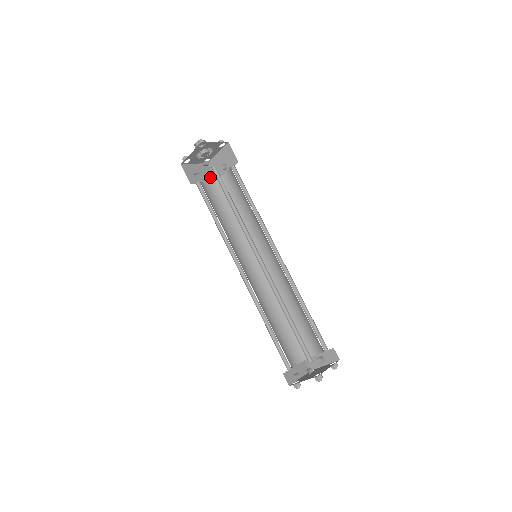
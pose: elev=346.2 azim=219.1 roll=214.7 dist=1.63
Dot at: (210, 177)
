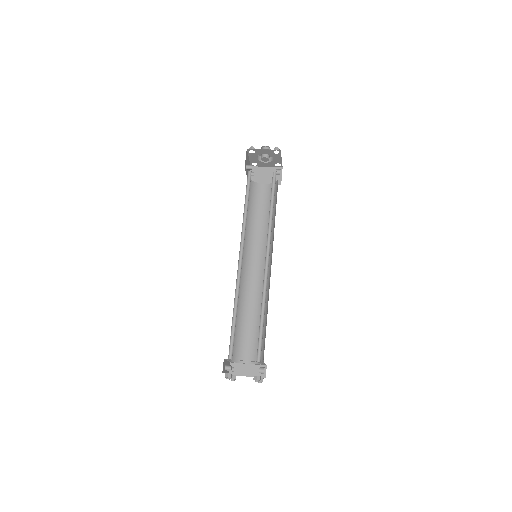
Dot at: (276, 180)
